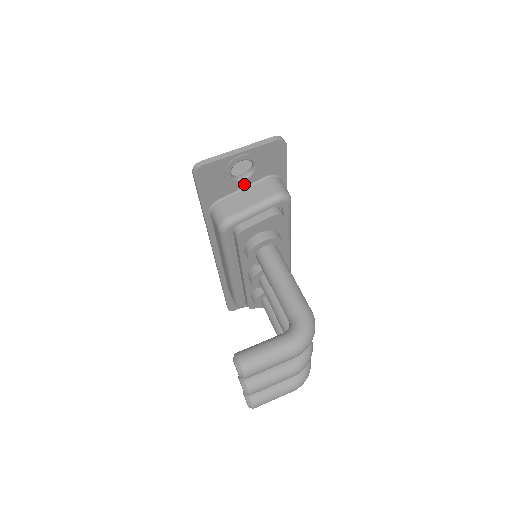
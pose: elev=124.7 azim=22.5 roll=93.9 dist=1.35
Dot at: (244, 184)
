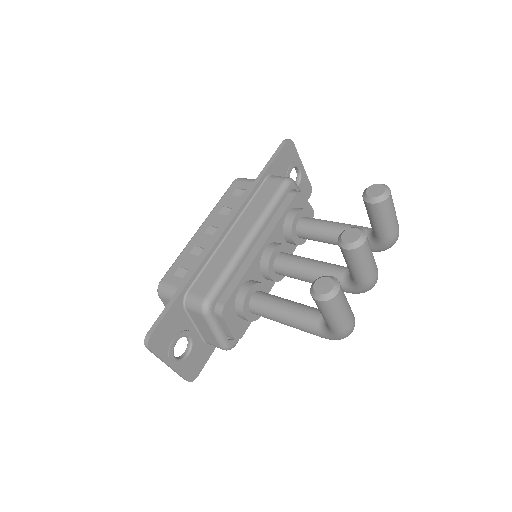
Dot at: occluded
